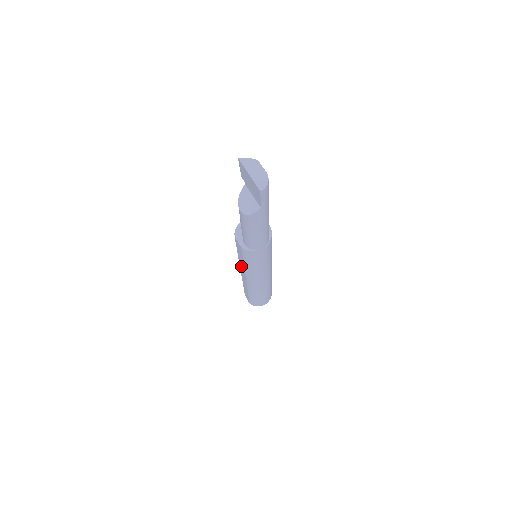
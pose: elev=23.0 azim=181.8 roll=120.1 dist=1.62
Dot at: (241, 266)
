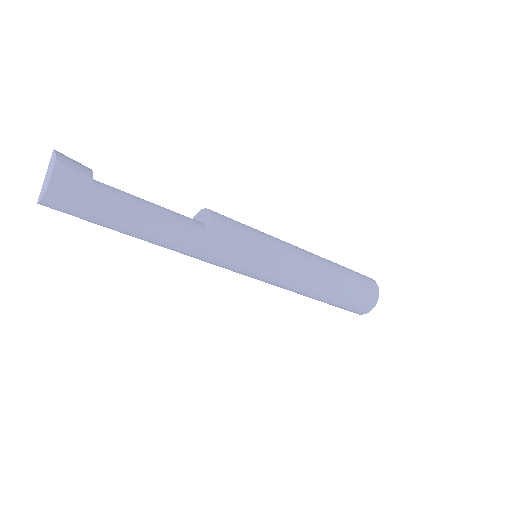
Dot at: occluded
